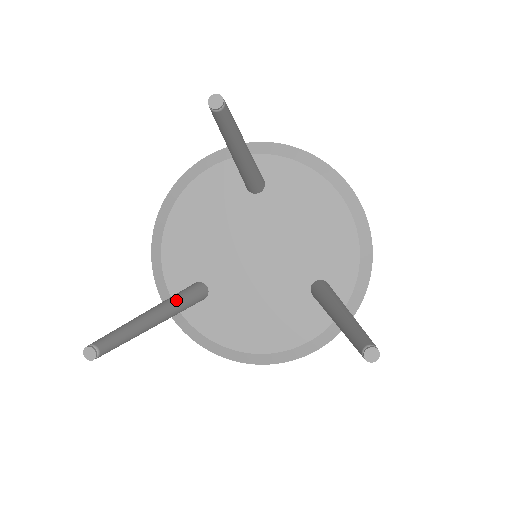
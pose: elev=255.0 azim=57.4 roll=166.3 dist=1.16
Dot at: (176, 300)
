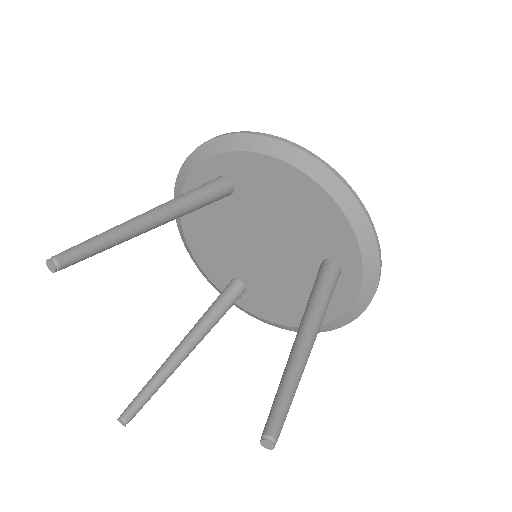
Dot at: (202, 323)
